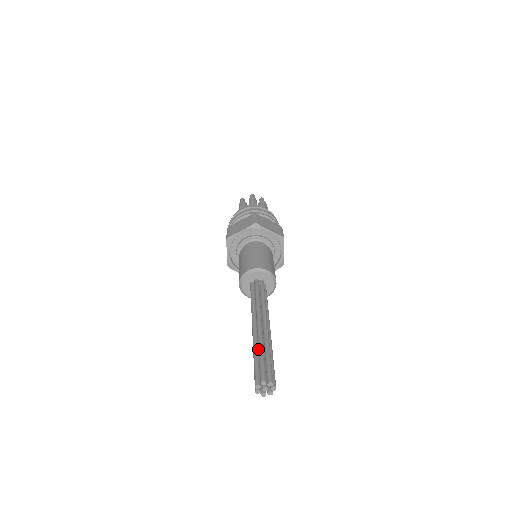
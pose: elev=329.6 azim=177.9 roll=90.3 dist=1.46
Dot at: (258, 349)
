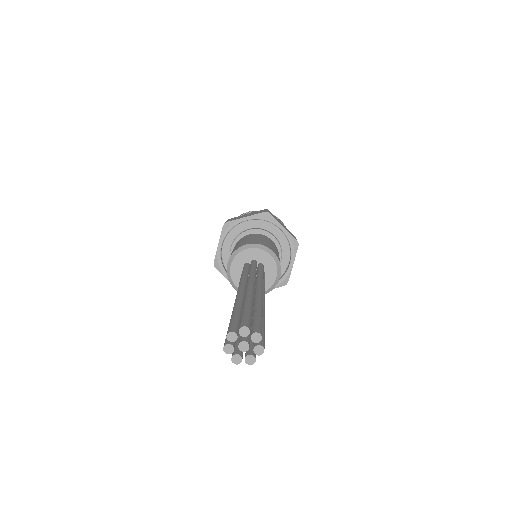
Dot at: occluded
